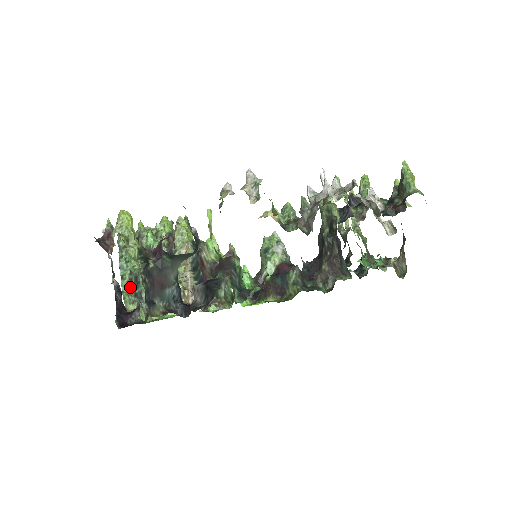
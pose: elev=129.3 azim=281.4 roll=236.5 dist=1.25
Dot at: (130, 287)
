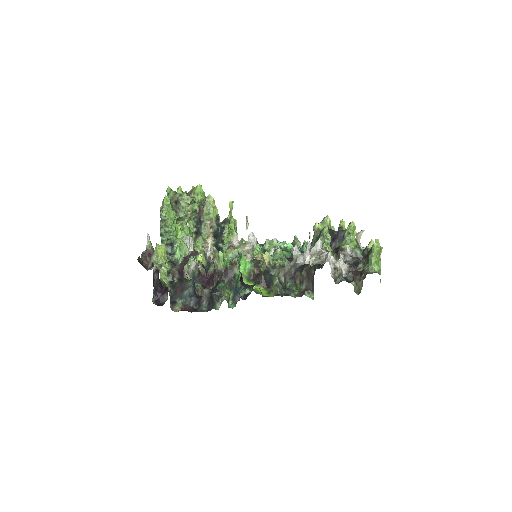
Dot at: (167, 249)
